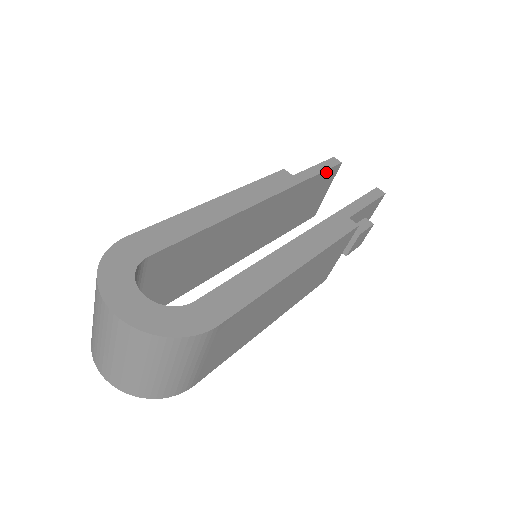
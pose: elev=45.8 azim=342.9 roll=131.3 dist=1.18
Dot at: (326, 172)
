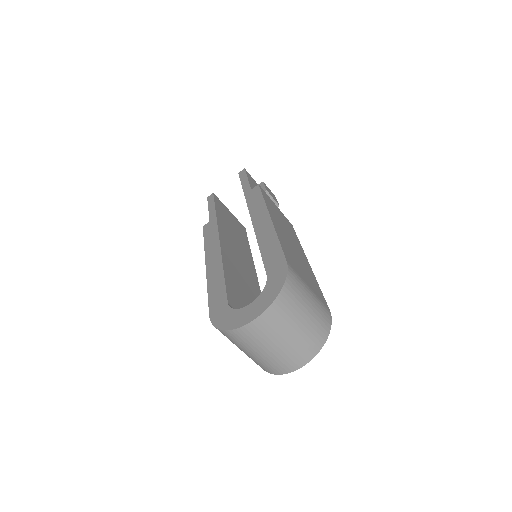
Dot at: (216, 203)
